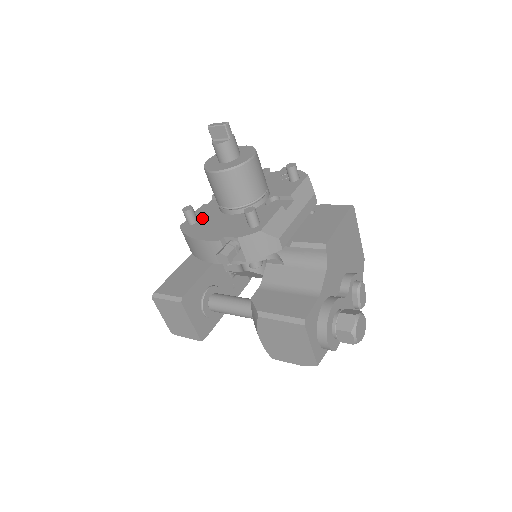
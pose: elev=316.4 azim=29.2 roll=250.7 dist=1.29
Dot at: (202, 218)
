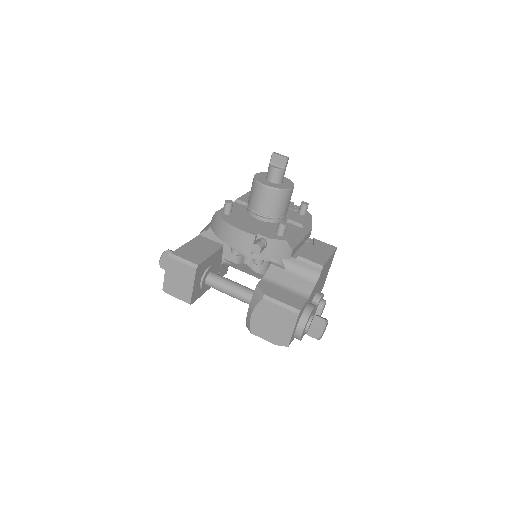
Dot at: (234, 213)
